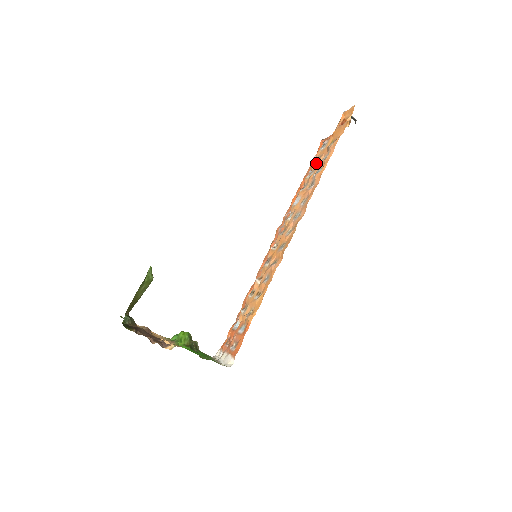
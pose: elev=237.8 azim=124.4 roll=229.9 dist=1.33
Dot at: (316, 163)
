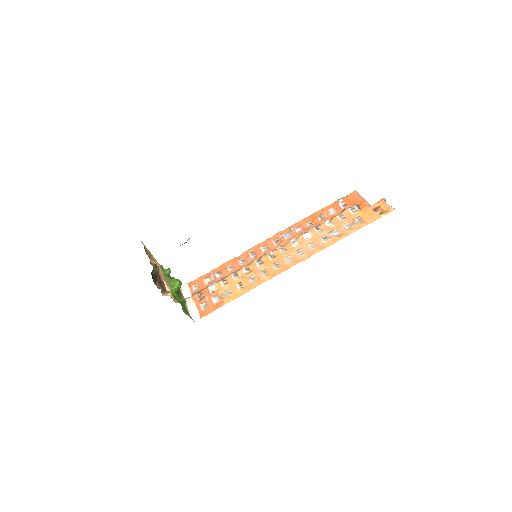
Dot at: (339, 221)
